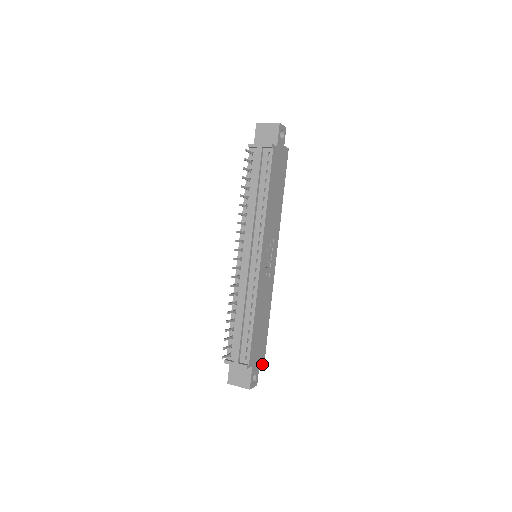
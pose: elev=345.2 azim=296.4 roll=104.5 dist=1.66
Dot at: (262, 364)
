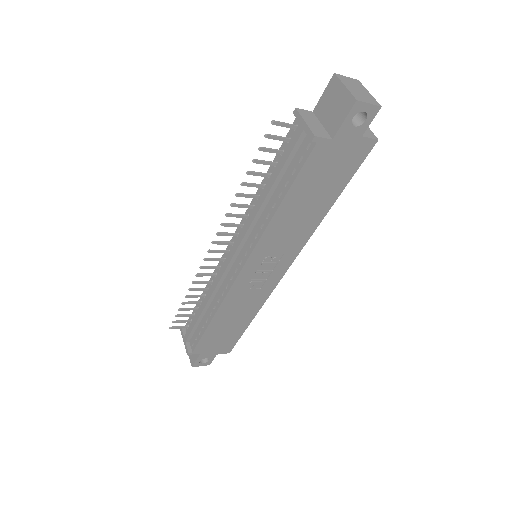
Dot at: (225, 352)
